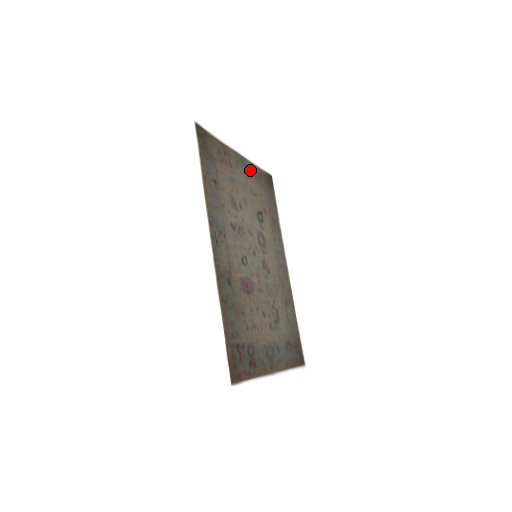
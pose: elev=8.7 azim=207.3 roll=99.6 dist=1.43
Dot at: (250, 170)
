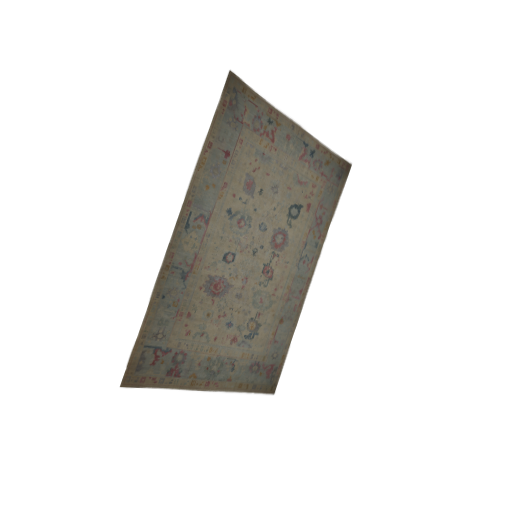
Dot at: (310, 150)
